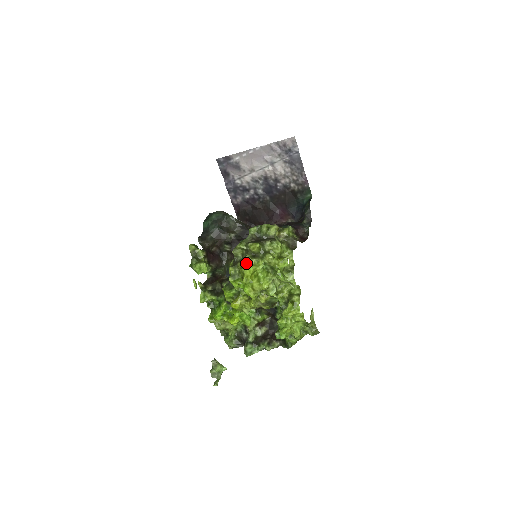
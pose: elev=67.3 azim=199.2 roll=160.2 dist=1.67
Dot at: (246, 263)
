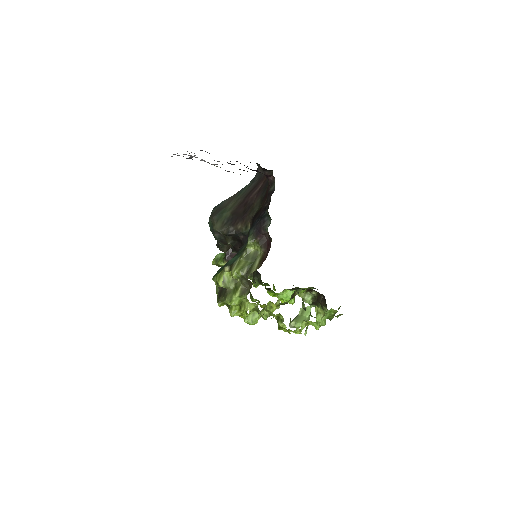
Dot at: occluded
